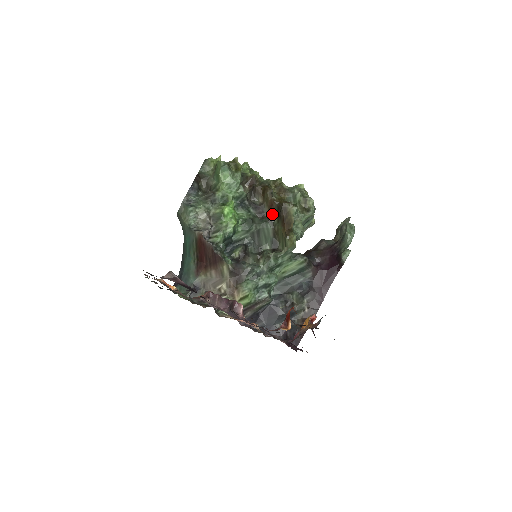
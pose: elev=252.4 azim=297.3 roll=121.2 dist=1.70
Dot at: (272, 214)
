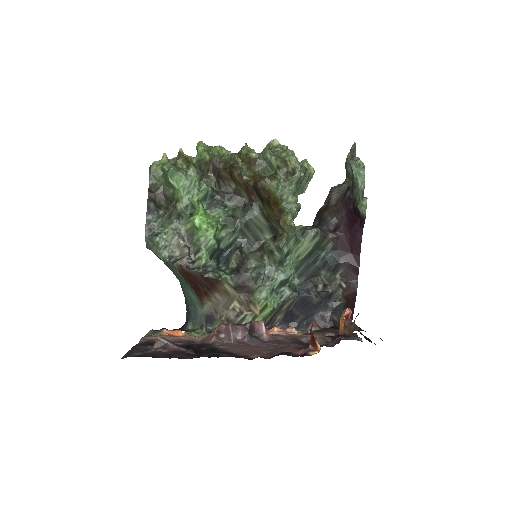
Dot at: (253, 198)
